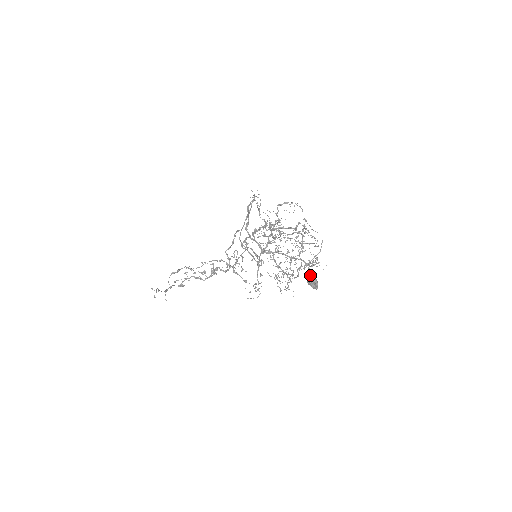
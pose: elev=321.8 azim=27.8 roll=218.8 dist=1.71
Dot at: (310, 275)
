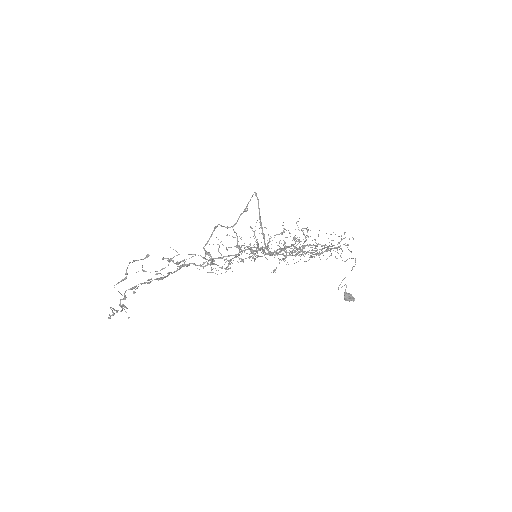
Dot at: (346, 292)
